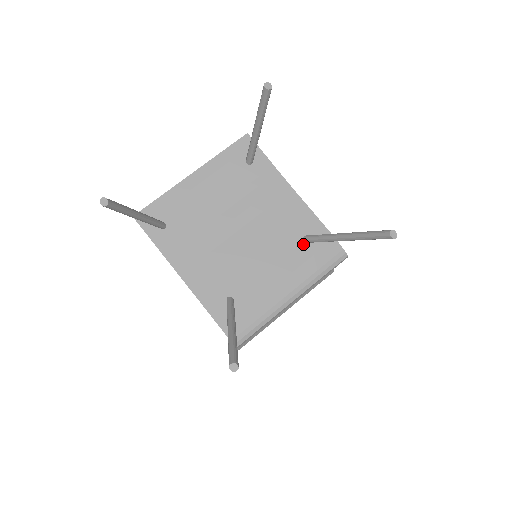
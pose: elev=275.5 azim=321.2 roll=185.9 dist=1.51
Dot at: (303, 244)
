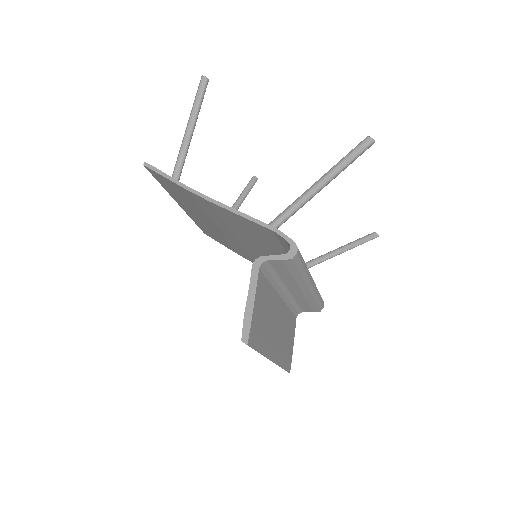
Dot at: occluded
